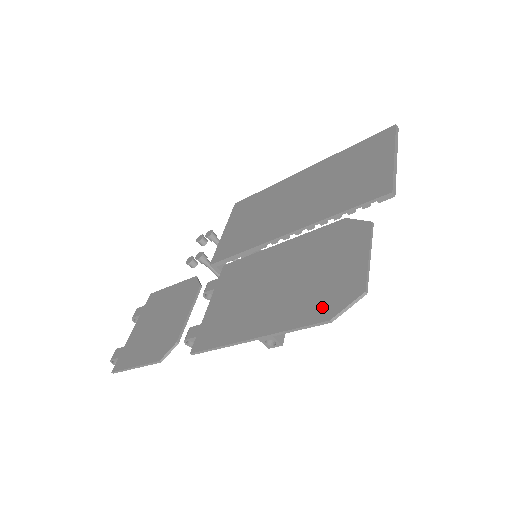
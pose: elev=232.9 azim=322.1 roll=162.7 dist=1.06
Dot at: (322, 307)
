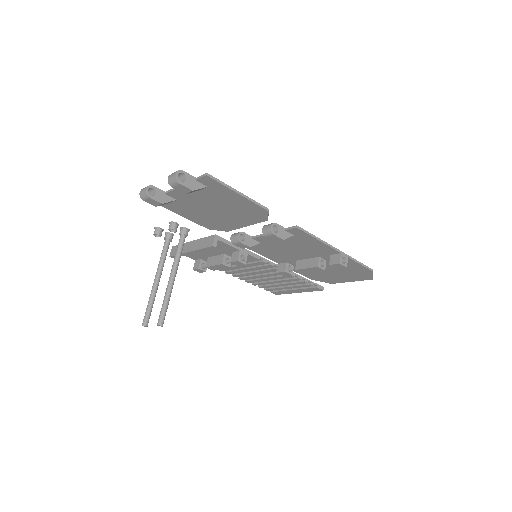
Dot at: occluded
